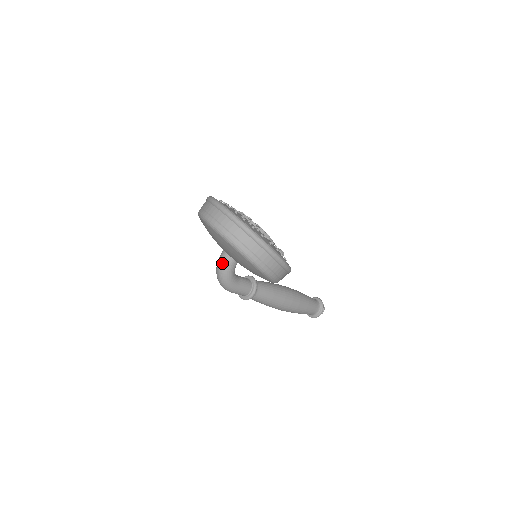
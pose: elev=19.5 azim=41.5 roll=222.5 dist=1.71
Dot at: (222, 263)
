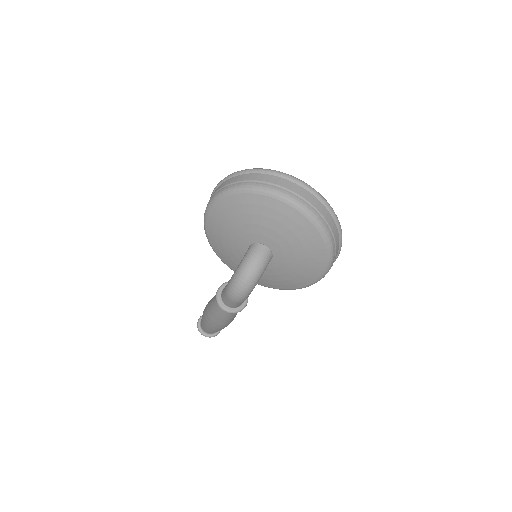
Dot at: (262, 261)
